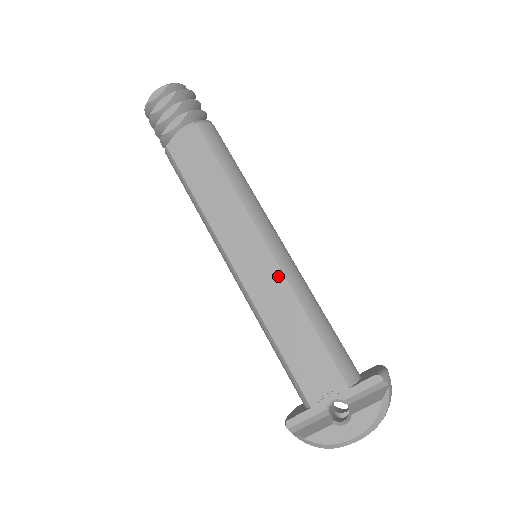
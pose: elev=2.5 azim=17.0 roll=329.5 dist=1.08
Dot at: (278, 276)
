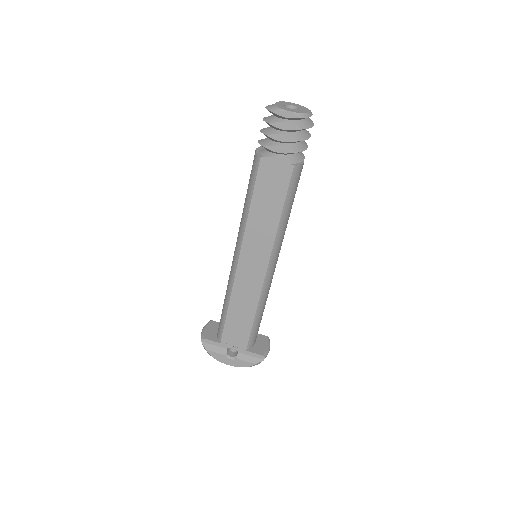
Dot at: (258, 286)
